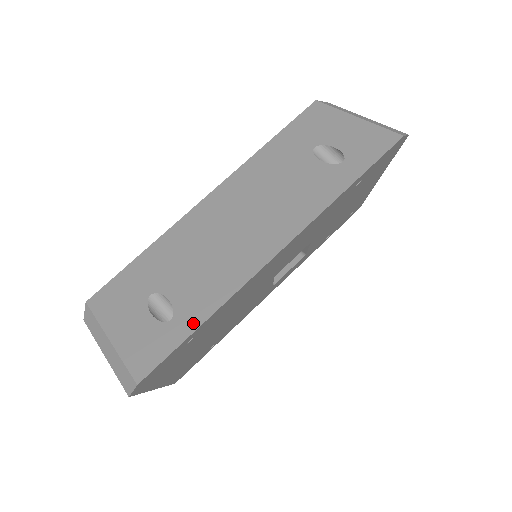
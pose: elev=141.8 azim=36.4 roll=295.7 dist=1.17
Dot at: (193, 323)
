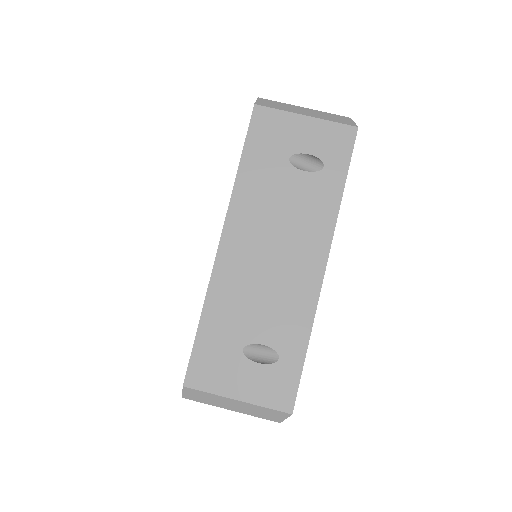
Dot at: (300, 351)
